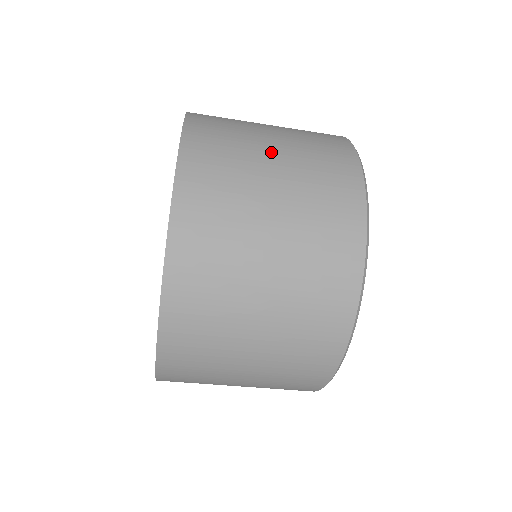
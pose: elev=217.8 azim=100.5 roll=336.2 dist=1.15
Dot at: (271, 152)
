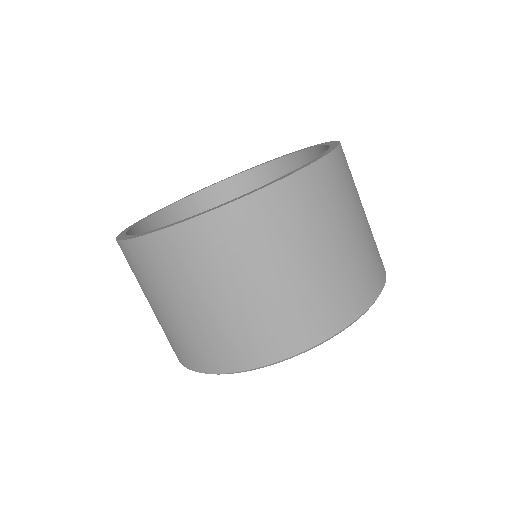
Dot at: occluded
